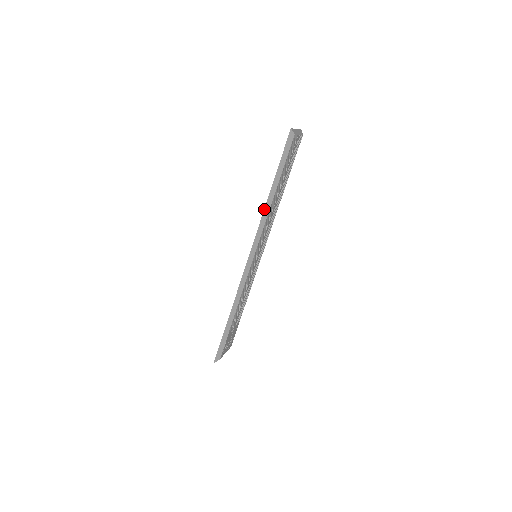
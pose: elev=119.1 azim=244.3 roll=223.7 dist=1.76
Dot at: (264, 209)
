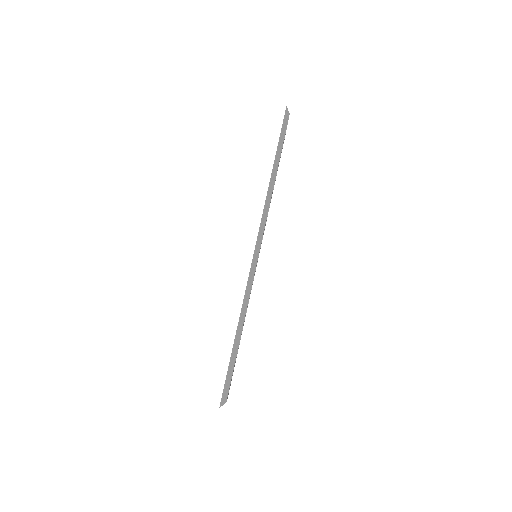
Dot at: (268, 188)
